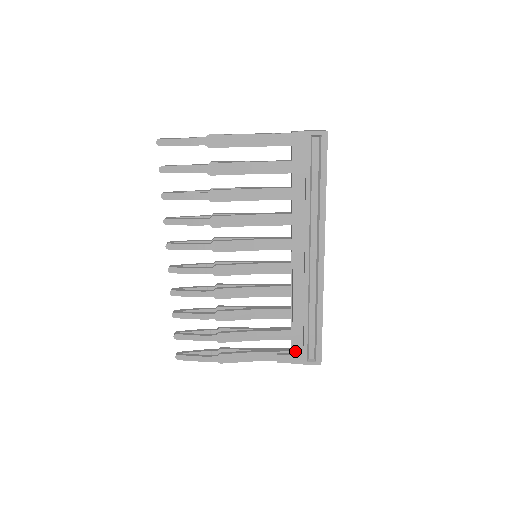
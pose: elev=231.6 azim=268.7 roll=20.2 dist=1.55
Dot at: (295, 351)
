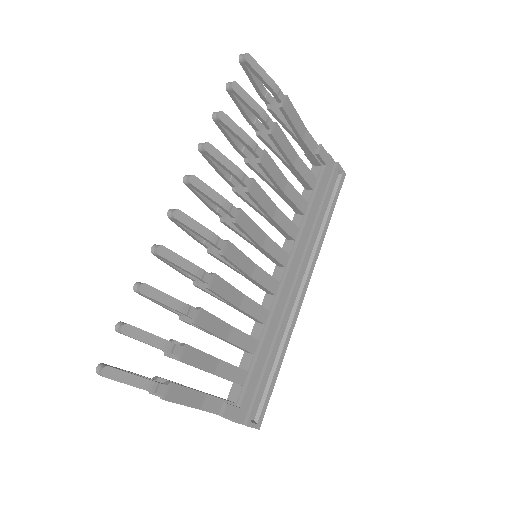
Dot at: (244, 403)
